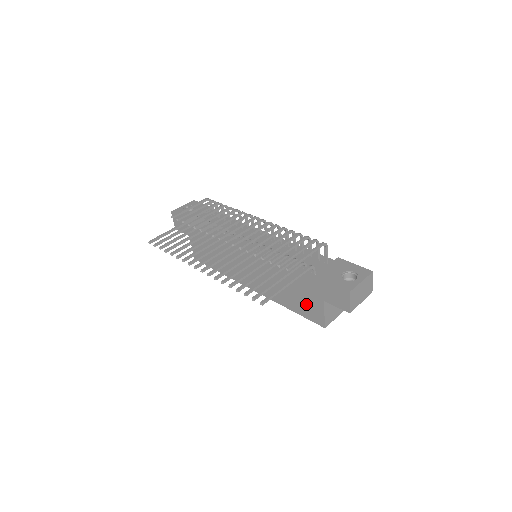
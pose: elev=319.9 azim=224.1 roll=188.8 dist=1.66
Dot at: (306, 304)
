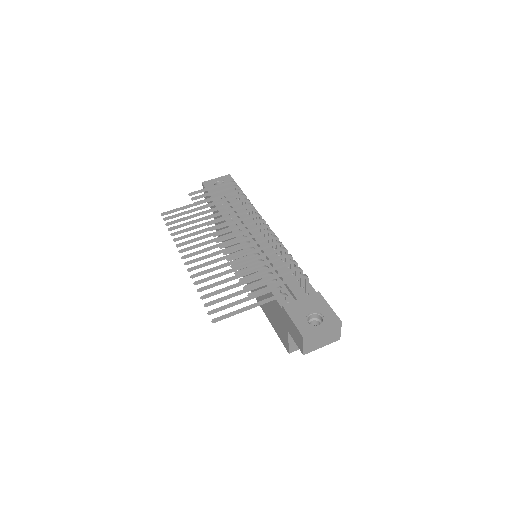
Dot at: (278, 324)
